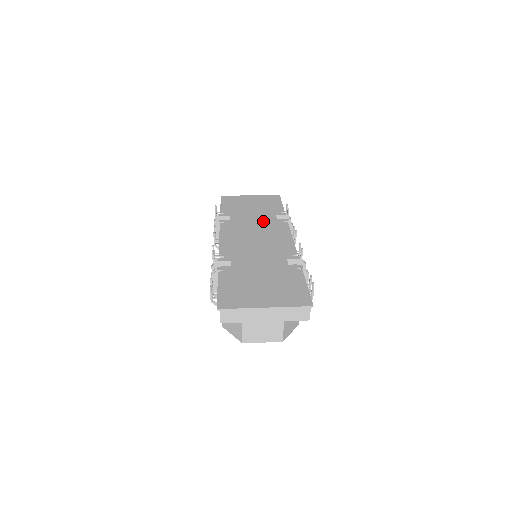
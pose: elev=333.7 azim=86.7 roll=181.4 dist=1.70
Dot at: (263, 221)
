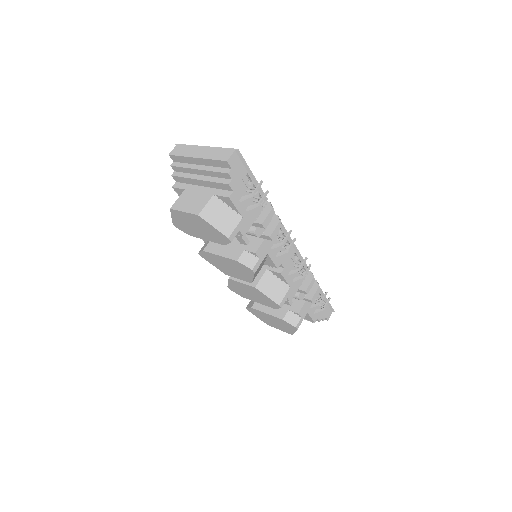
Dot at: occluded
